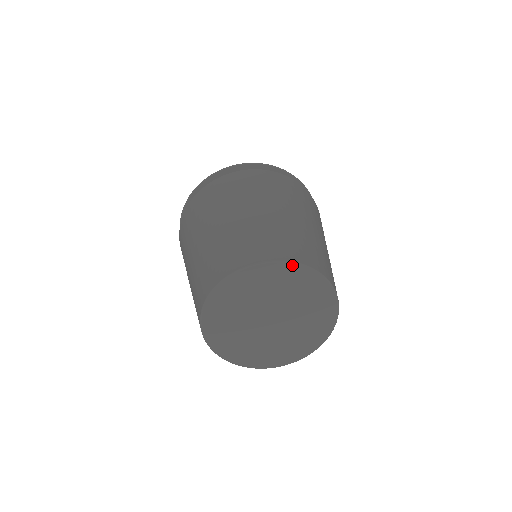
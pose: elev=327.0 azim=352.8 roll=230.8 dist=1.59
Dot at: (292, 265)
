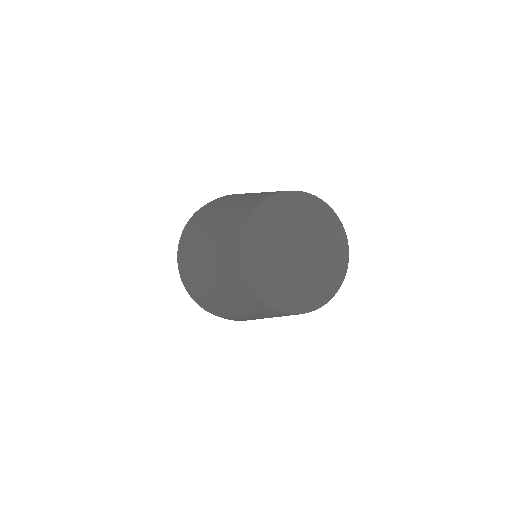
Dot at: (344, 232)
